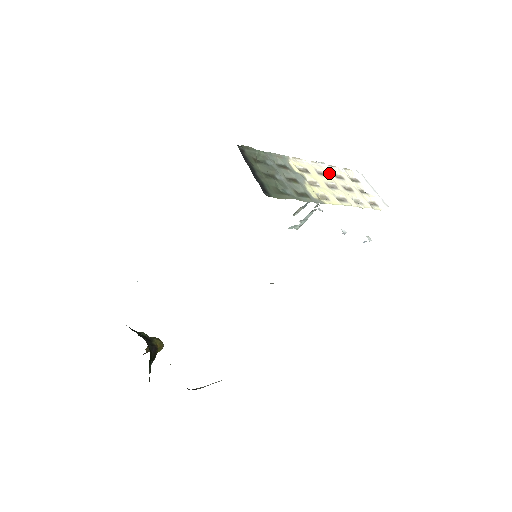
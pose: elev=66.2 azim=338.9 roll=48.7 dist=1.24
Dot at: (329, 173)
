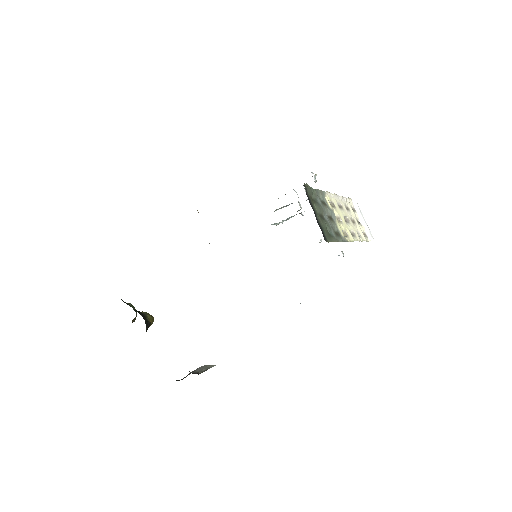
Dot at: (343, 205)
